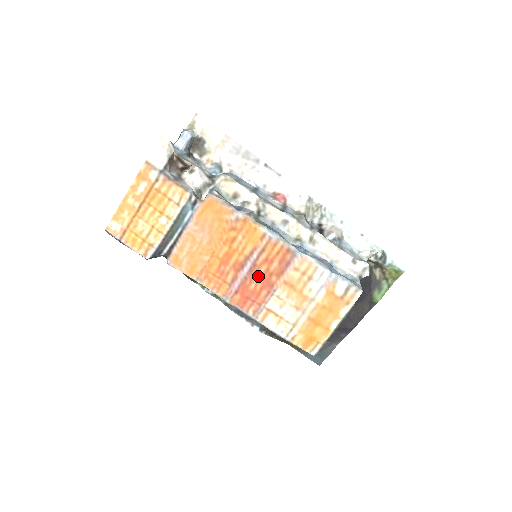
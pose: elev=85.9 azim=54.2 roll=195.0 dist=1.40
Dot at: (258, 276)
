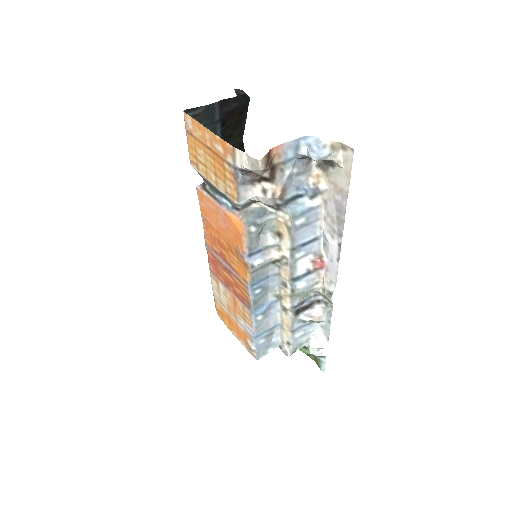
Dot at: (227, 275)
